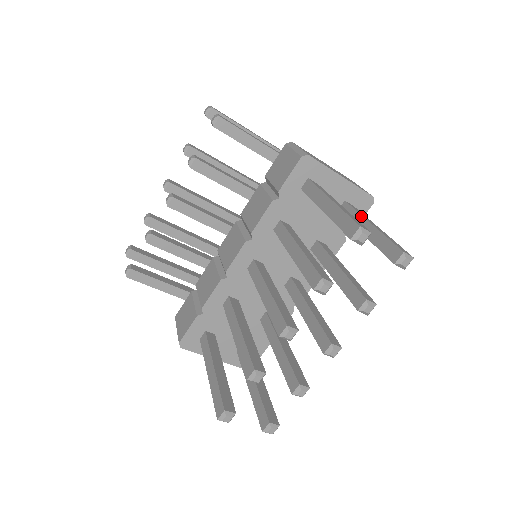
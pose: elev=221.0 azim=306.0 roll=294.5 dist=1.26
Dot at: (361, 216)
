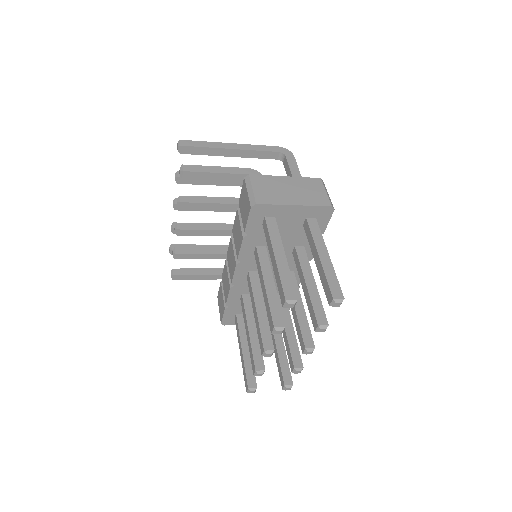
Dot at: (314, 243)
